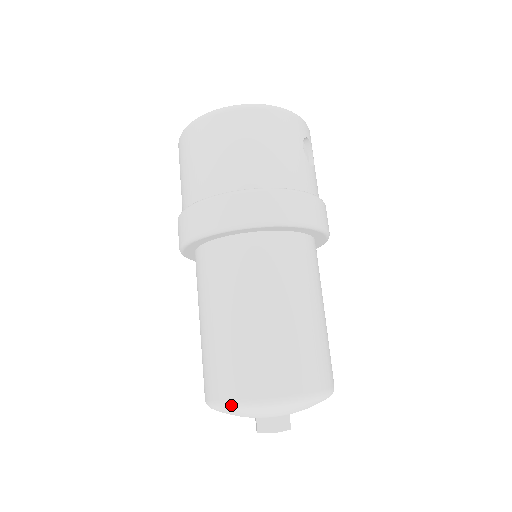
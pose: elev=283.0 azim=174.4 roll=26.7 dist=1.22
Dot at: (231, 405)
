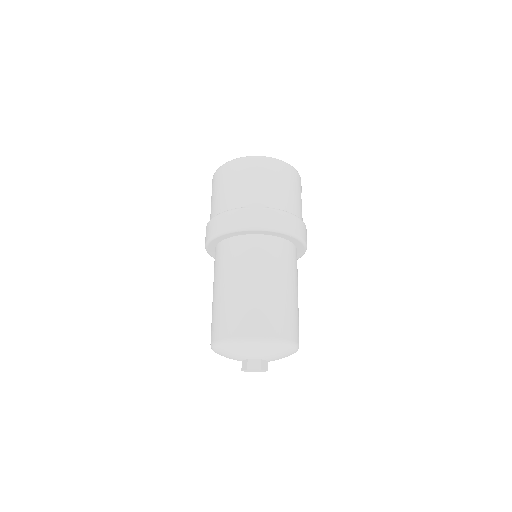
Dot at: (246, 340)
